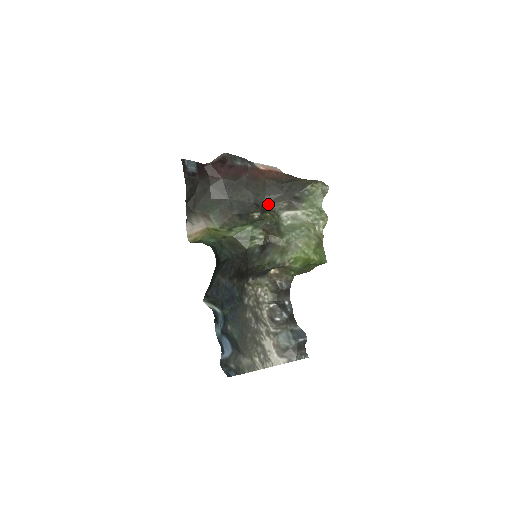
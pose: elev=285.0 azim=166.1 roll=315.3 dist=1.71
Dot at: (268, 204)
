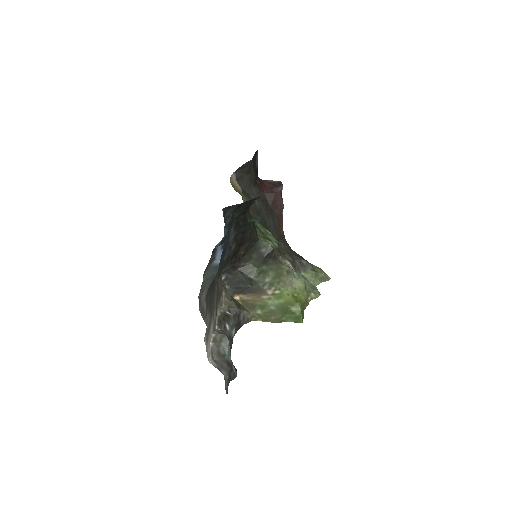
Dot at: occluded
